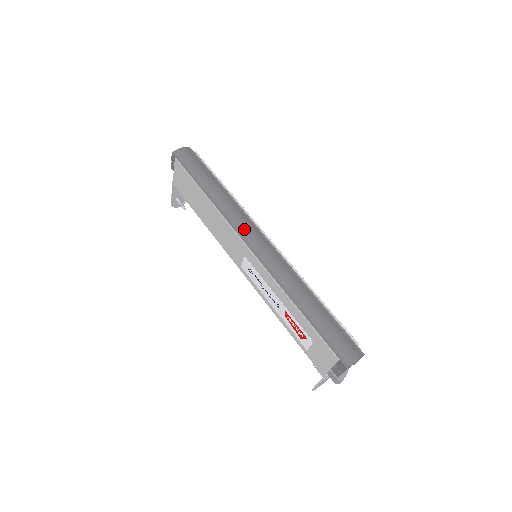
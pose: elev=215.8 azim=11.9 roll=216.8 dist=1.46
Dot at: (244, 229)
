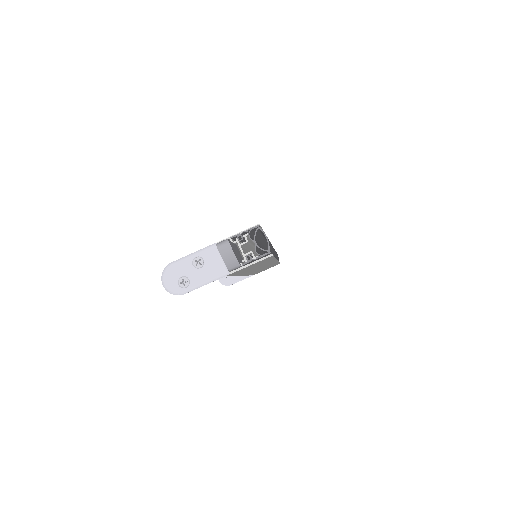
Dot at: occluded
